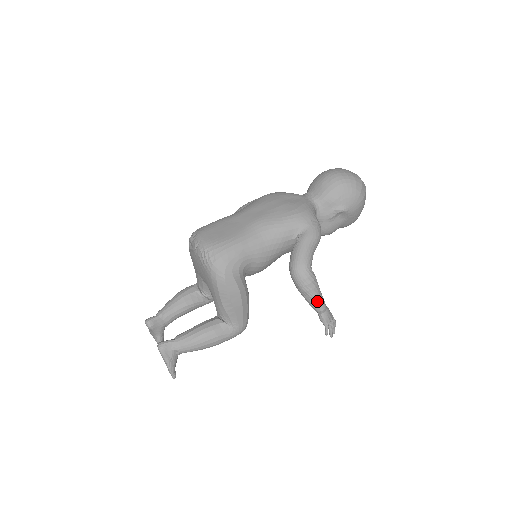
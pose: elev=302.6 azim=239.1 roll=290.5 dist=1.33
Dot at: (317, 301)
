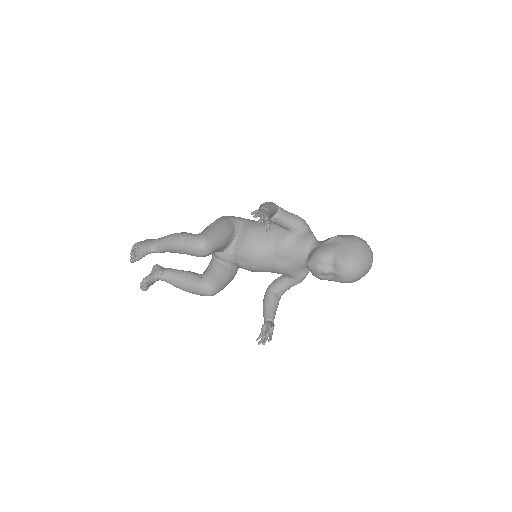
Dot at: (264, 205)
